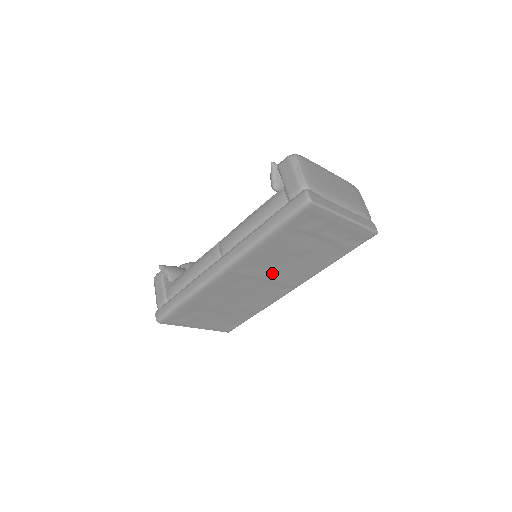
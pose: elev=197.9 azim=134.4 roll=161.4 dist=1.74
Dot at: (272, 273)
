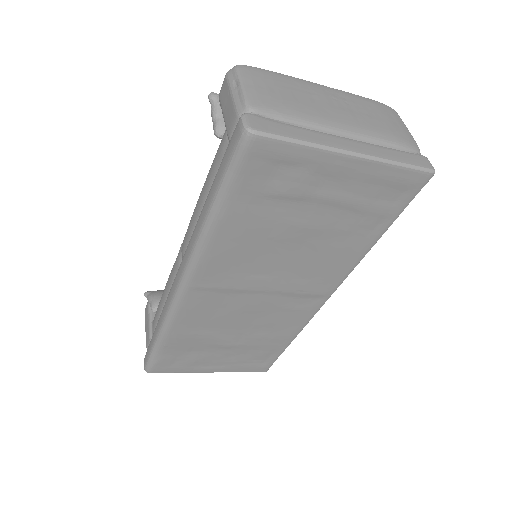
Dot at: (271, 279)
